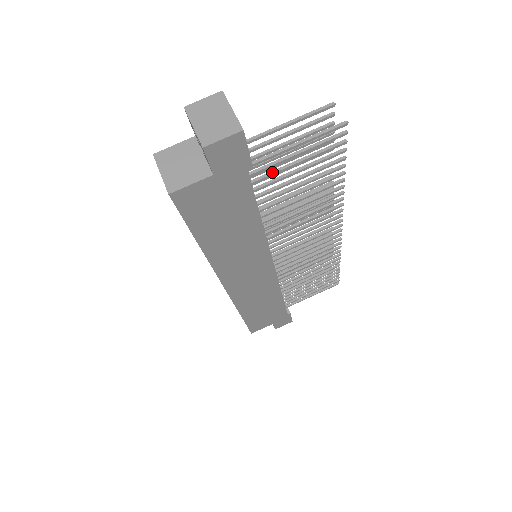
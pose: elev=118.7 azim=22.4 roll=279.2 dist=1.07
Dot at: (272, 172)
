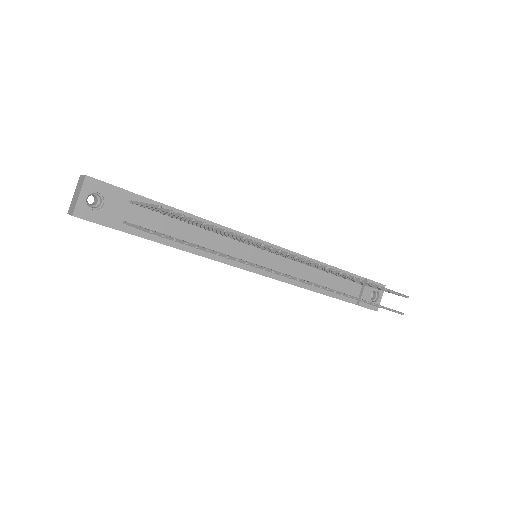
Dot at: occluded
